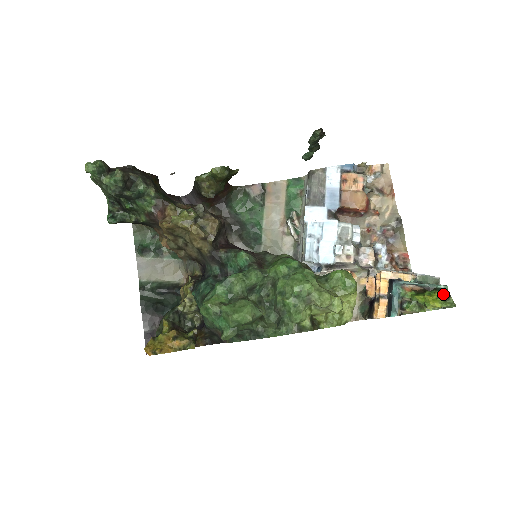
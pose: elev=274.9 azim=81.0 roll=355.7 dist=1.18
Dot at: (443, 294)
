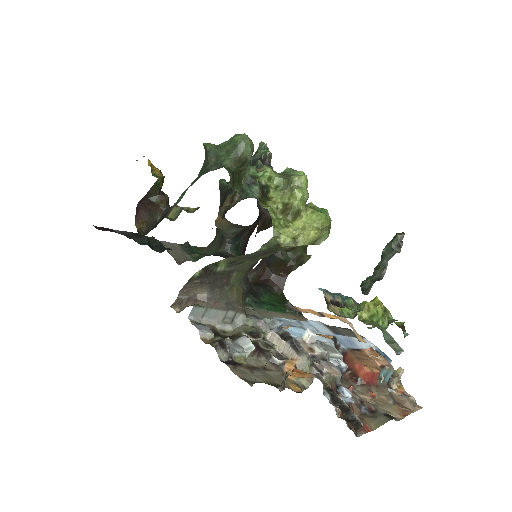
Dot at: (397, 322)
